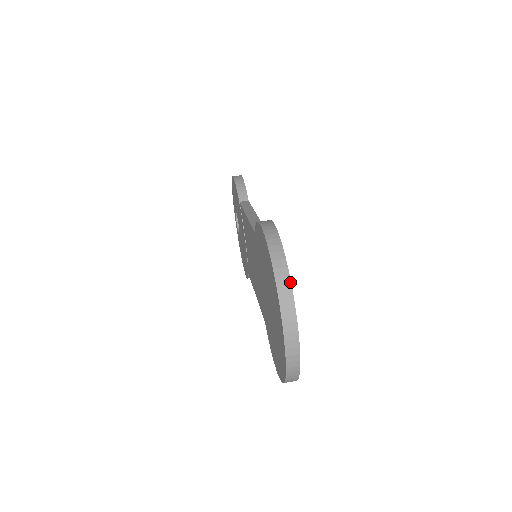
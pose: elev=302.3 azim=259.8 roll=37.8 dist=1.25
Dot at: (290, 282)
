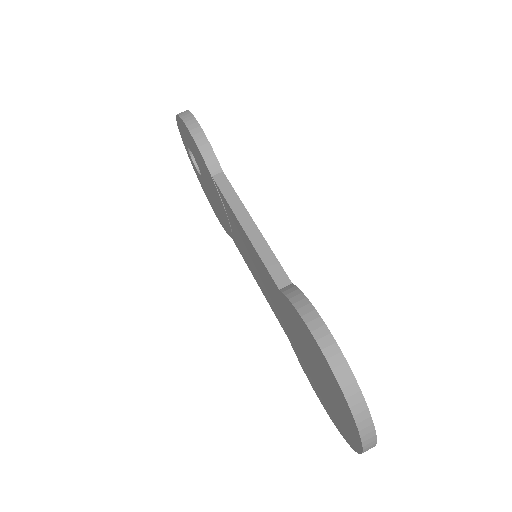
Dot at: (370, 415)
